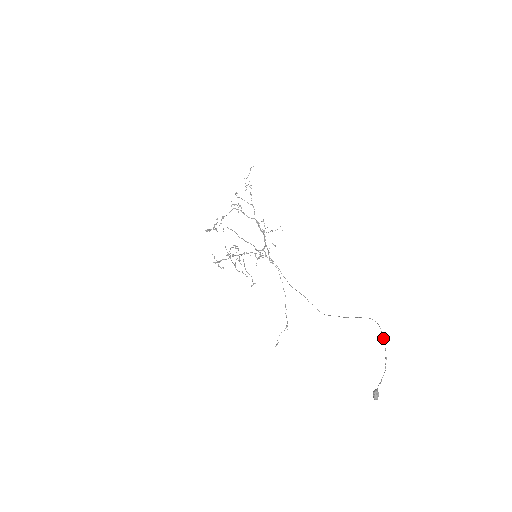
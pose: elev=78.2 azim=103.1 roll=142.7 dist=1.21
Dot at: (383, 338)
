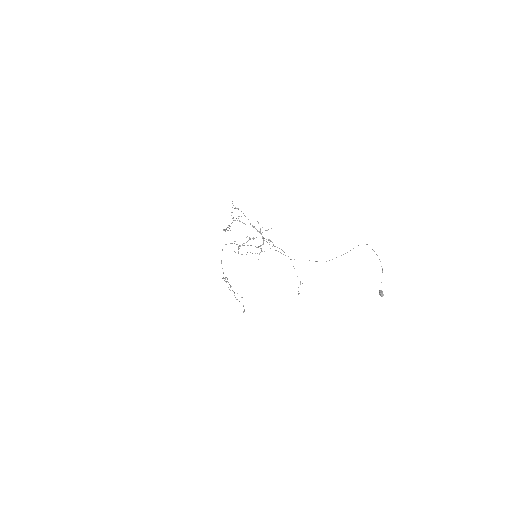
Dot at: (373, 250)
